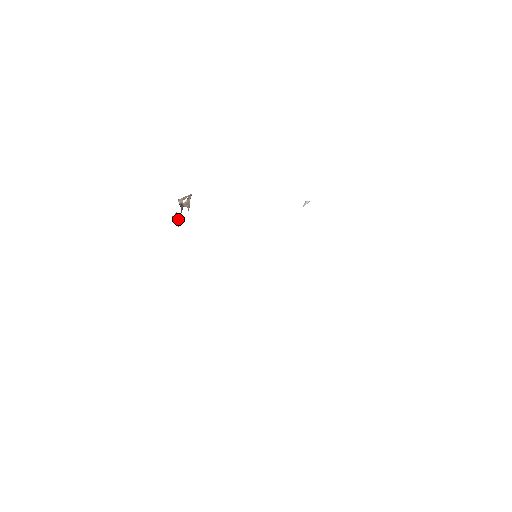
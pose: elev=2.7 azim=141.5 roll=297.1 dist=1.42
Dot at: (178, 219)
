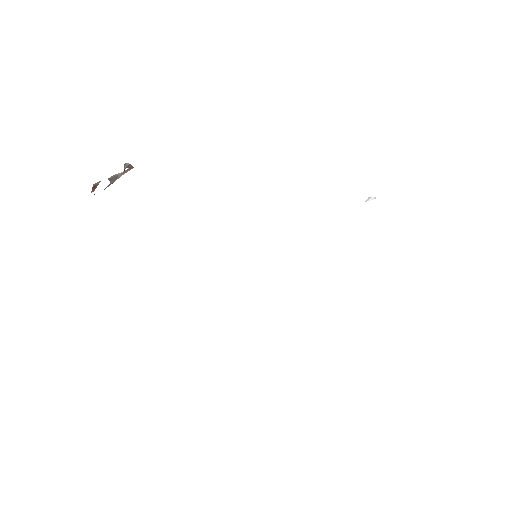
Dot at: occluded
